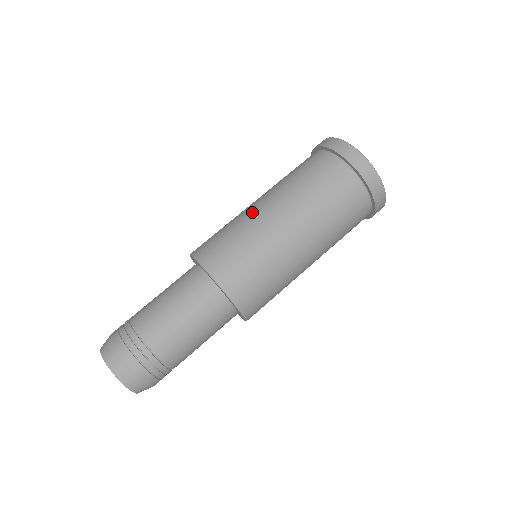
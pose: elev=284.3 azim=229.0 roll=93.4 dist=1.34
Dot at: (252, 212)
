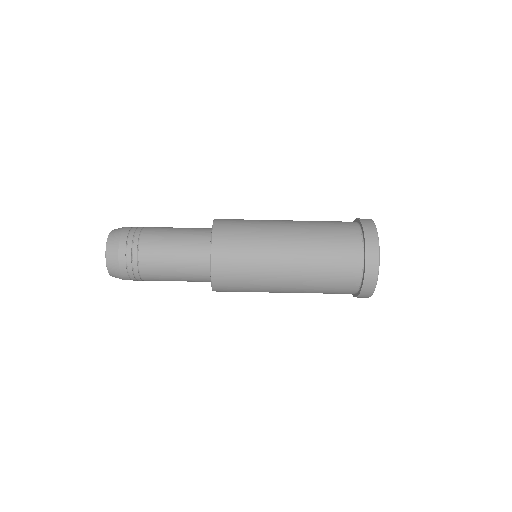
Dot at: (275, 245)
